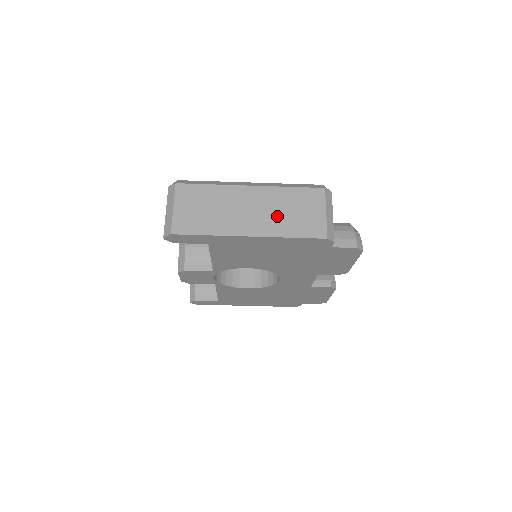
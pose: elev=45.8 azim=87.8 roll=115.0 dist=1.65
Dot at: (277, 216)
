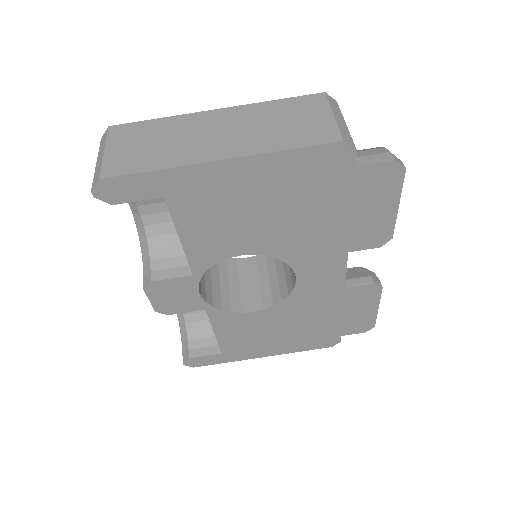
Dot at: (260, 131)
